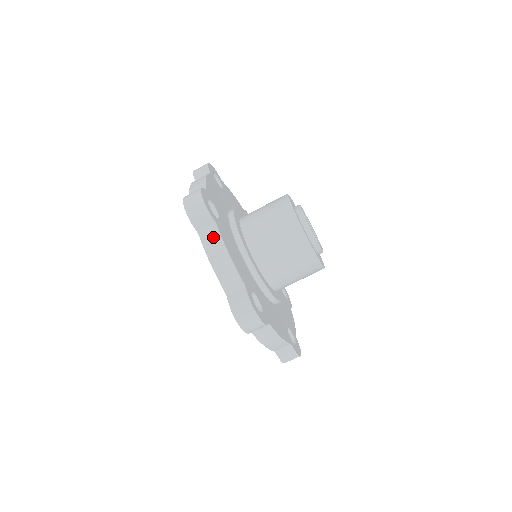
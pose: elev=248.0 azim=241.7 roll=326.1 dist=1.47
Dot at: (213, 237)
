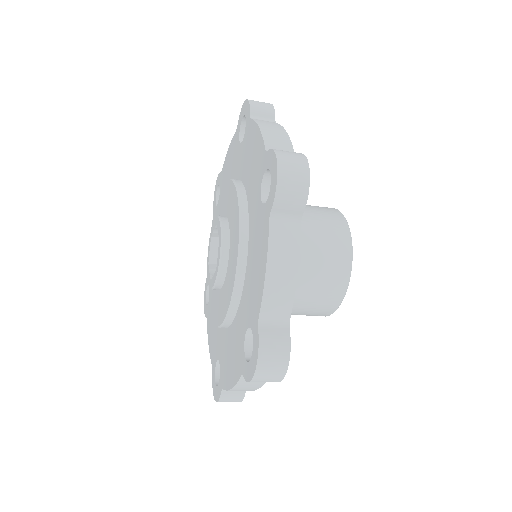
Dot at: (289, 235)
